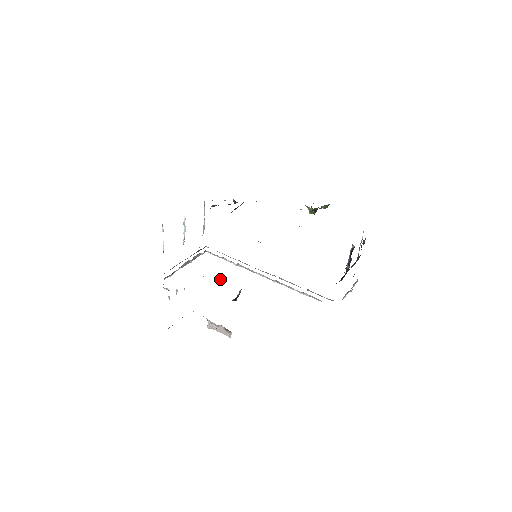
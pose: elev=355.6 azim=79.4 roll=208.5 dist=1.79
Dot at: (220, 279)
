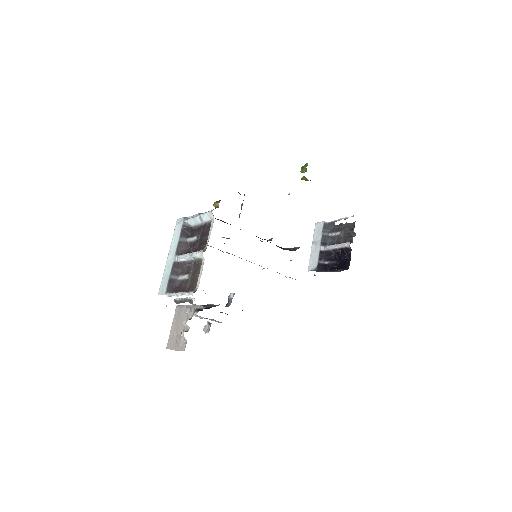
Dot at: occluded
